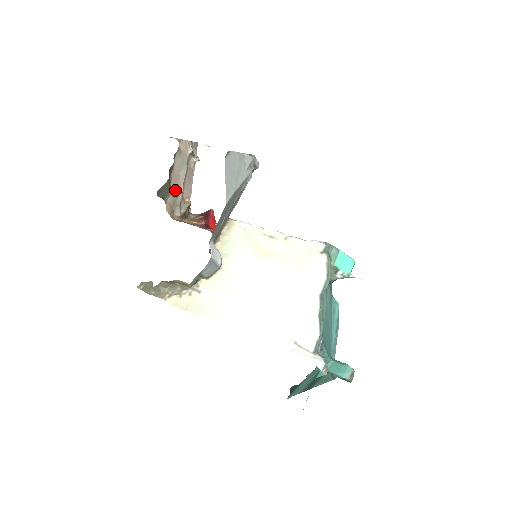
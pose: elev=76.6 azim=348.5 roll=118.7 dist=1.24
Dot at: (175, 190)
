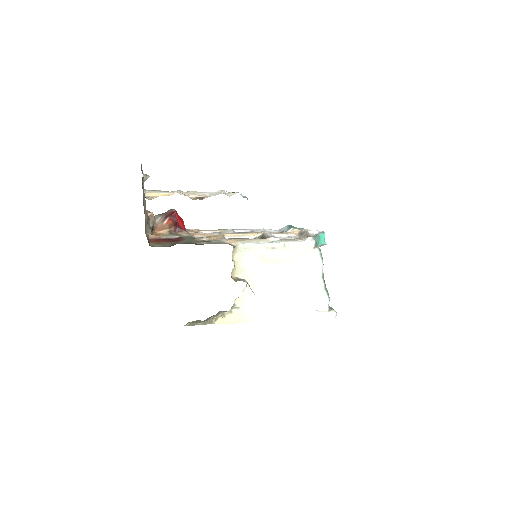
Dot at: occluded
